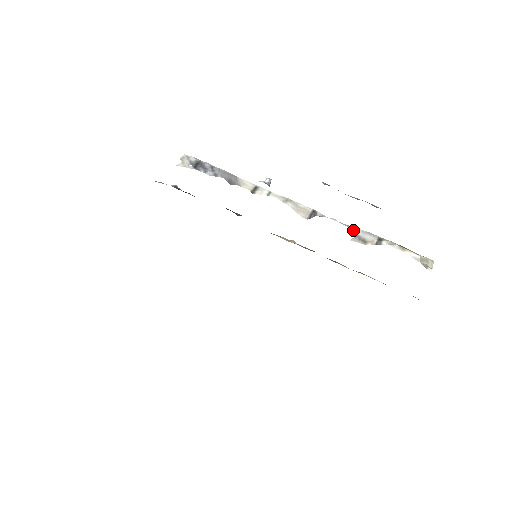
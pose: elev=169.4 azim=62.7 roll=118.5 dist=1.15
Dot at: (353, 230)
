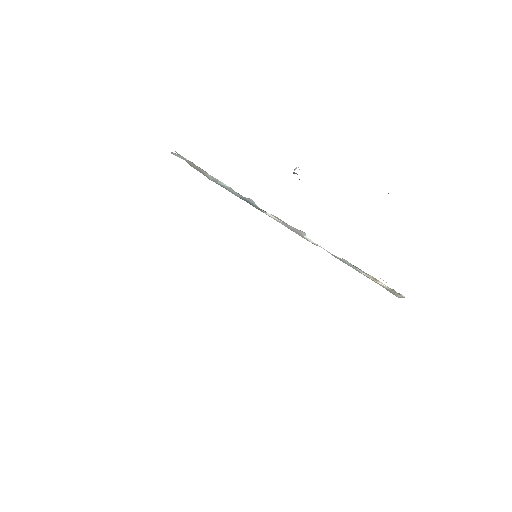
Dot at: occluded
